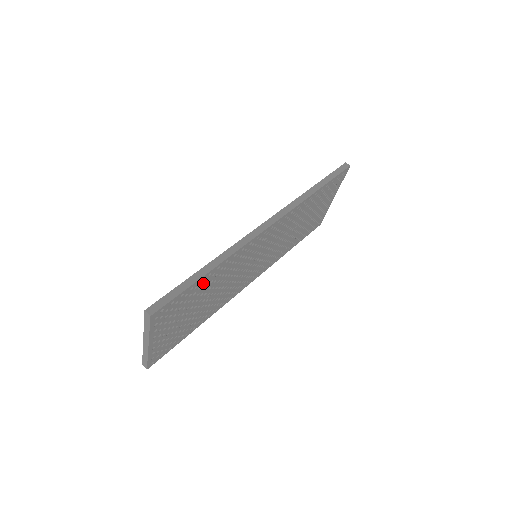
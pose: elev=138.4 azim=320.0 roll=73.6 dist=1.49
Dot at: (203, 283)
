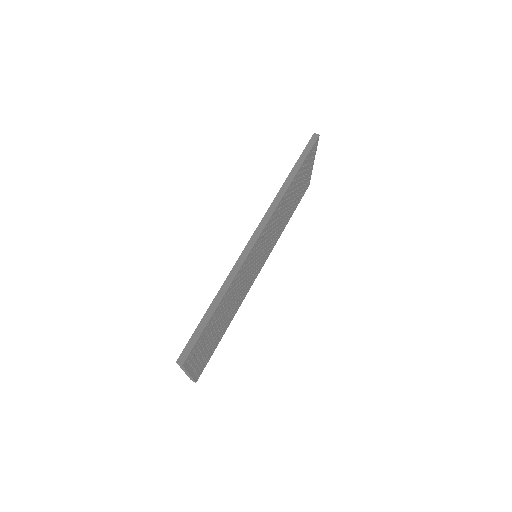
Dot at: (216, 313)
